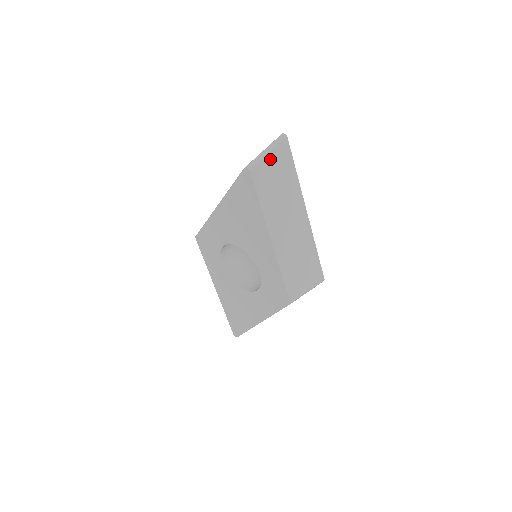
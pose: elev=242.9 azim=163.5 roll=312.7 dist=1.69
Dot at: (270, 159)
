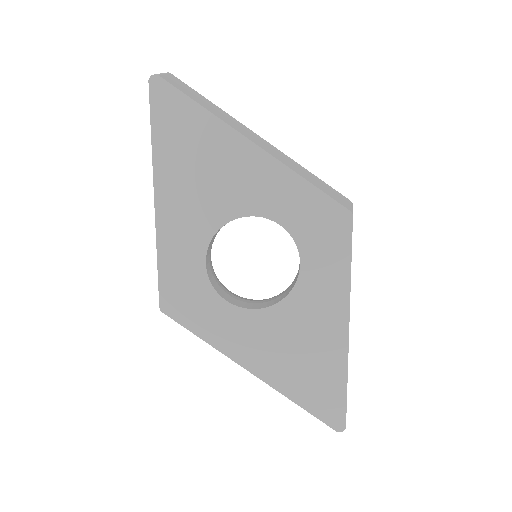
Dot at: occluded
